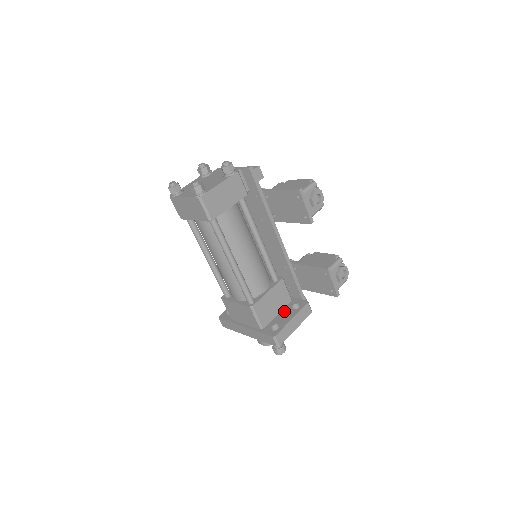
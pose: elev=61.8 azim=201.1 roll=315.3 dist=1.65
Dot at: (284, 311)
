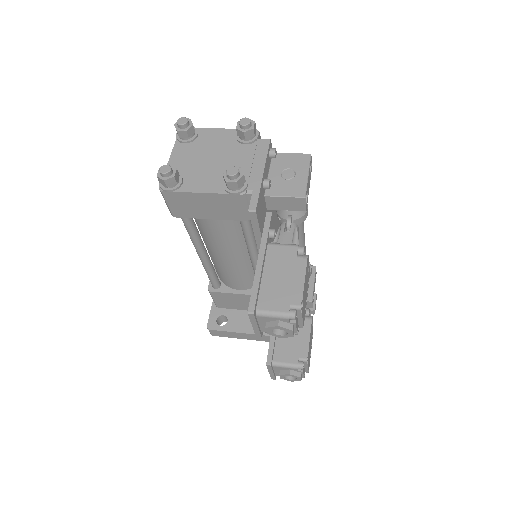
Dot at: occluded
